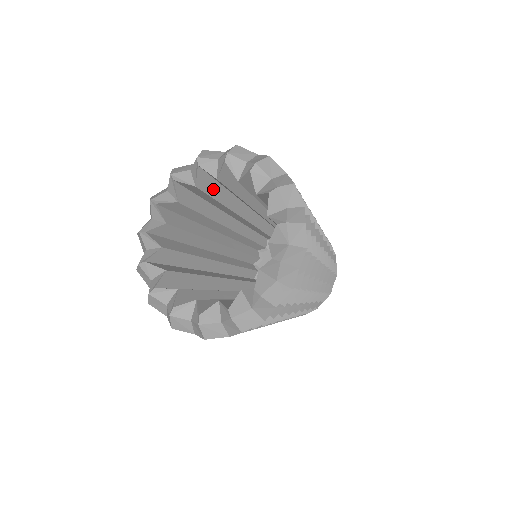
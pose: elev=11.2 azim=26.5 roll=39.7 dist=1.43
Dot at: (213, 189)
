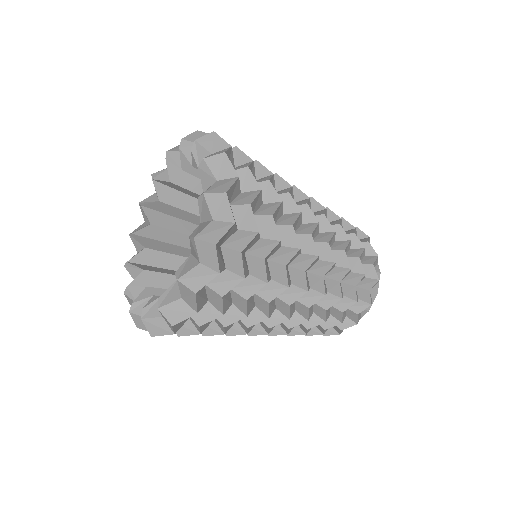
Dot at: (183, 202)
